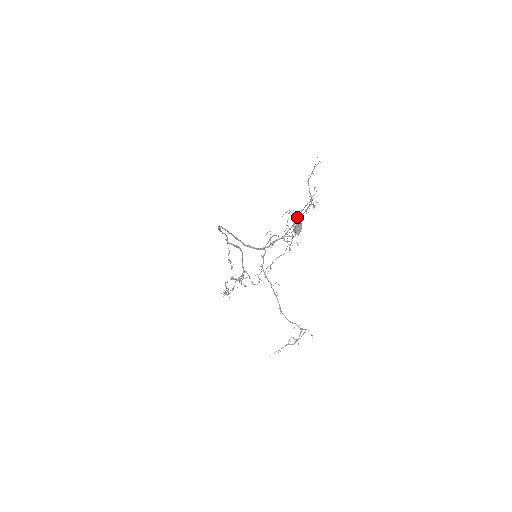
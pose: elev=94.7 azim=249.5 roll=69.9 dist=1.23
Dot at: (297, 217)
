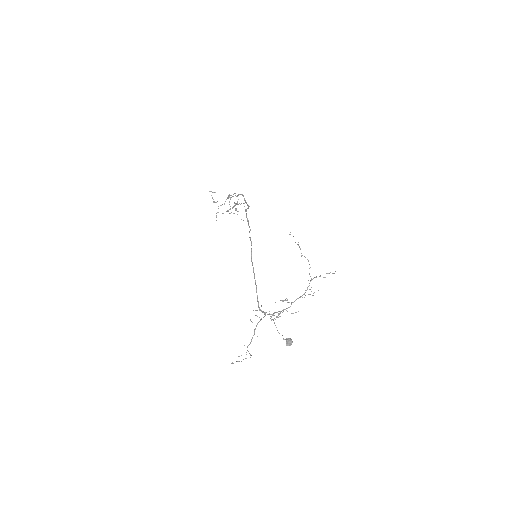
Dot at: occluded
